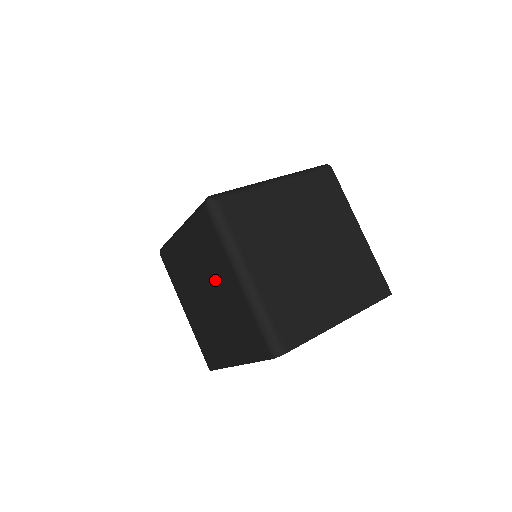
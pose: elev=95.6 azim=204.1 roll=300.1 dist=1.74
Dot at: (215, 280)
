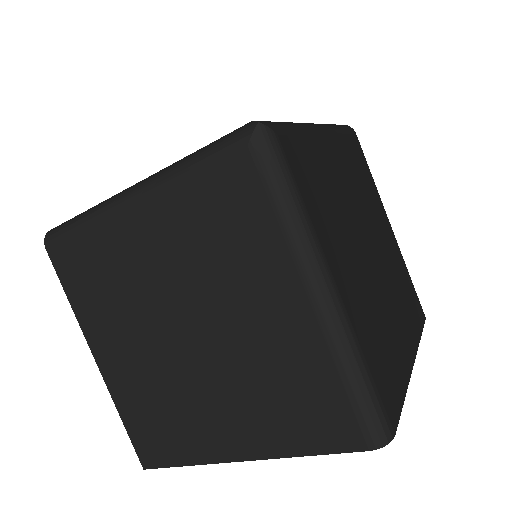
Dot at: (228, 297)
